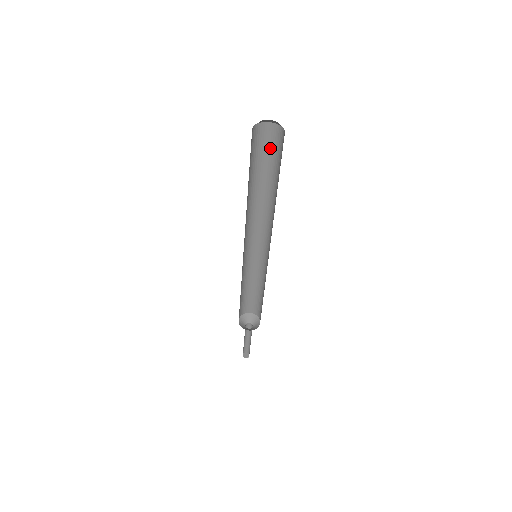
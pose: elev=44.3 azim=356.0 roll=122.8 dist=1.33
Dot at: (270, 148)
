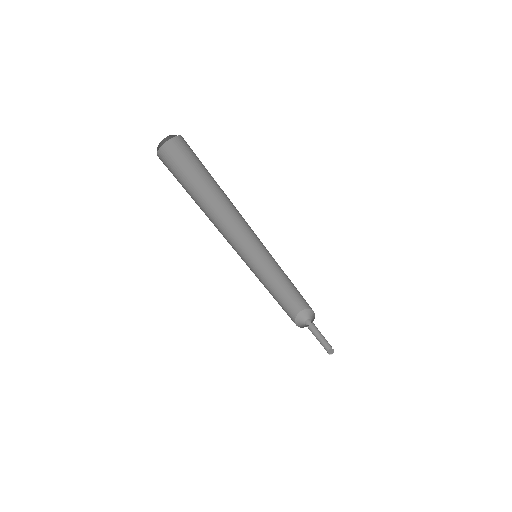
Dot at: (189, 159)
